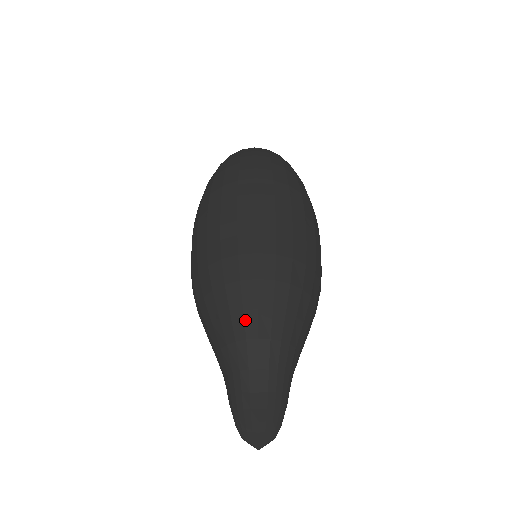
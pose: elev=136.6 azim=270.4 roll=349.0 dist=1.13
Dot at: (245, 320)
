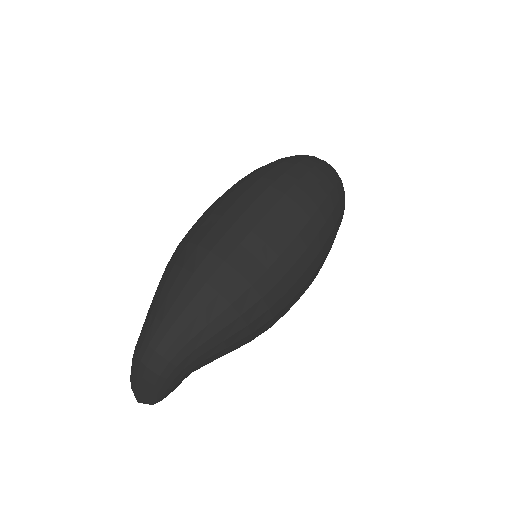
Dot at: (172, 307)
